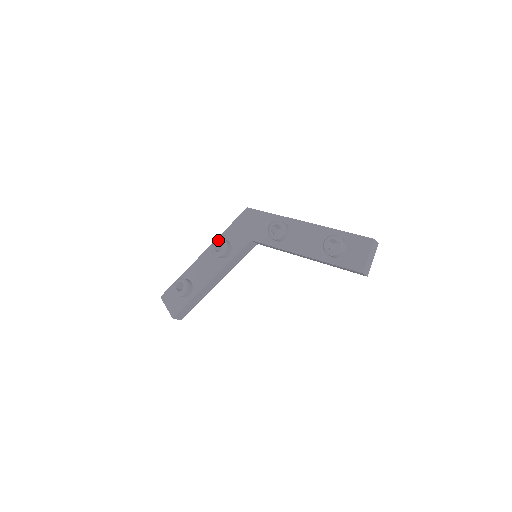
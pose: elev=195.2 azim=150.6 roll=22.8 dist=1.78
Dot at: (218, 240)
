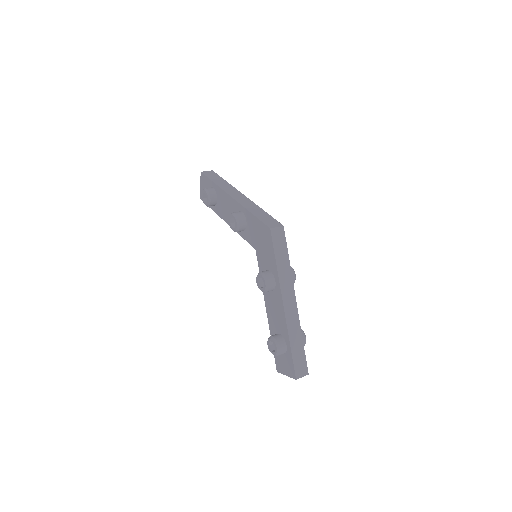
Dot at: (235, 219)
